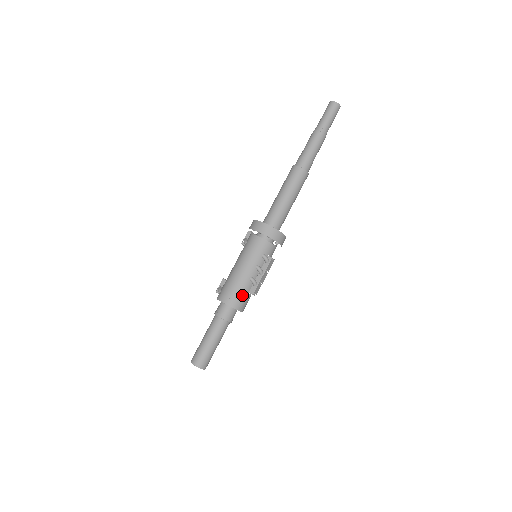
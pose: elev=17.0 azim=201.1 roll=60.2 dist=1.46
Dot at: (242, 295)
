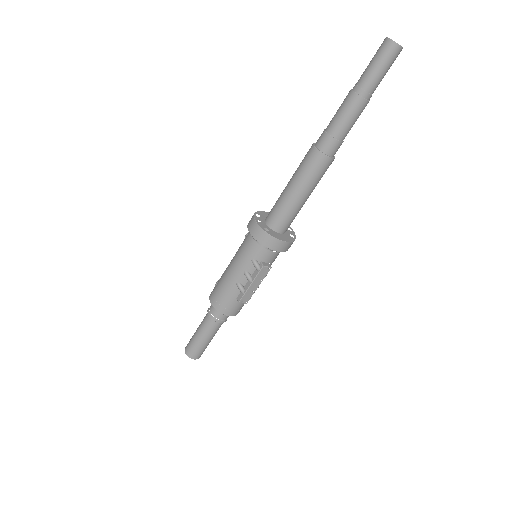
Dot at: (228, 300)
